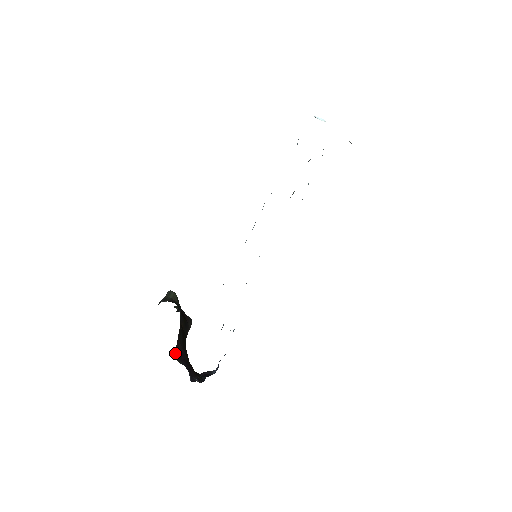
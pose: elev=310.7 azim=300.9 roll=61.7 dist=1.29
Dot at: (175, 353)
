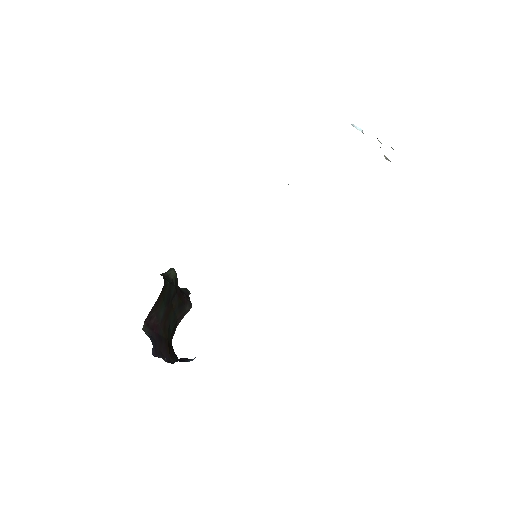
Dot at: (144, 322)
